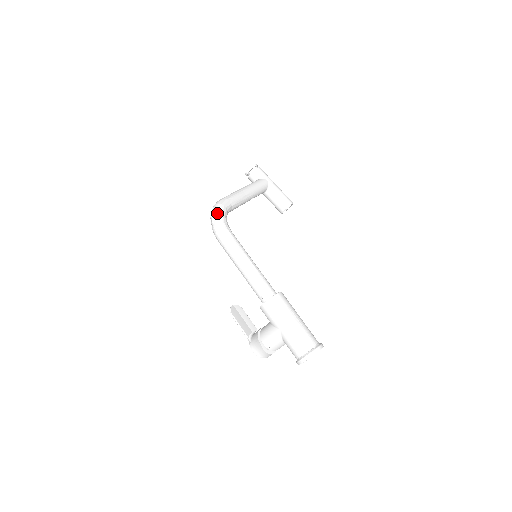
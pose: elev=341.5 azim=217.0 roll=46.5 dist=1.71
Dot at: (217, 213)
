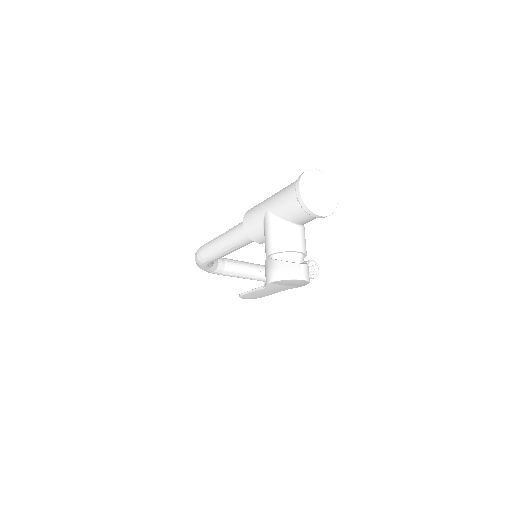
Dot at: occluded
